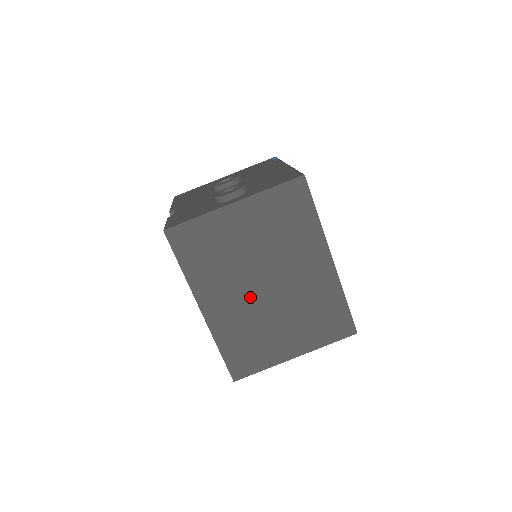
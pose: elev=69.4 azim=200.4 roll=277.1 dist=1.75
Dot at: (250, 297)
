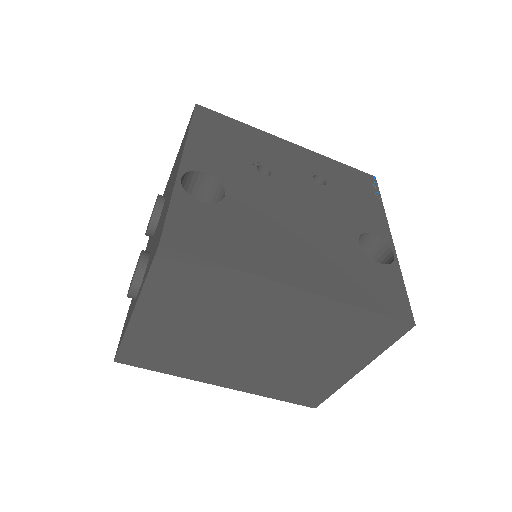
Dot at: (250, 359)
